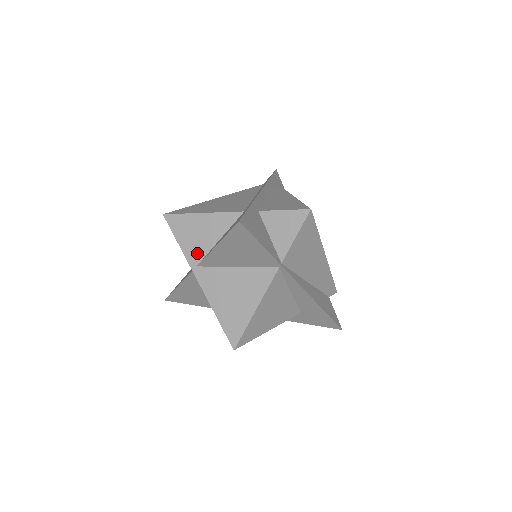
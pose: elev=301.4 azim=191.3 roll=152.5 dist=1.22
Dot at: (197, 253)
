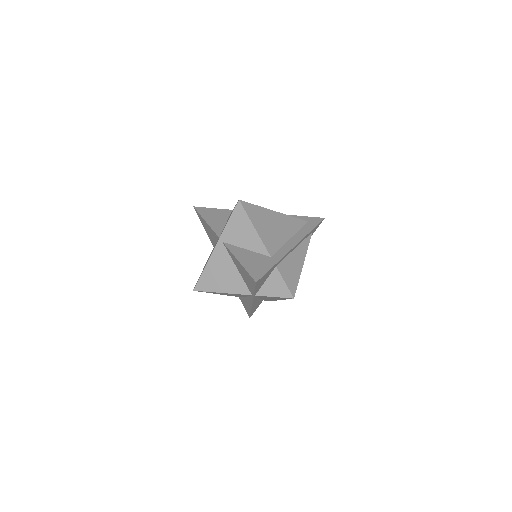
Dot at: (230, 238)
